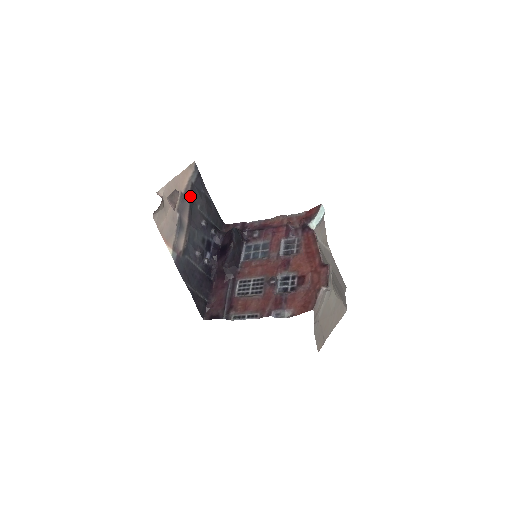
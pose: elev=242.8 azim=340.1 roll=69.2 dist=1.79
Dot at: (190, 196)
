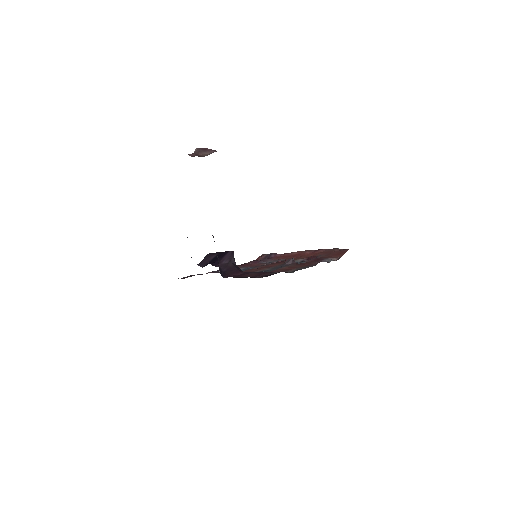
Dot at: occluded
